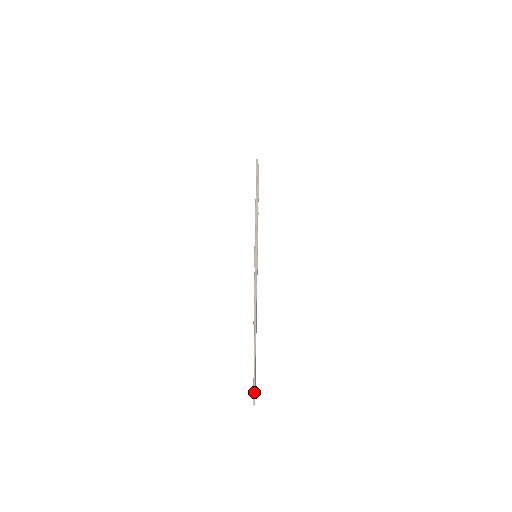
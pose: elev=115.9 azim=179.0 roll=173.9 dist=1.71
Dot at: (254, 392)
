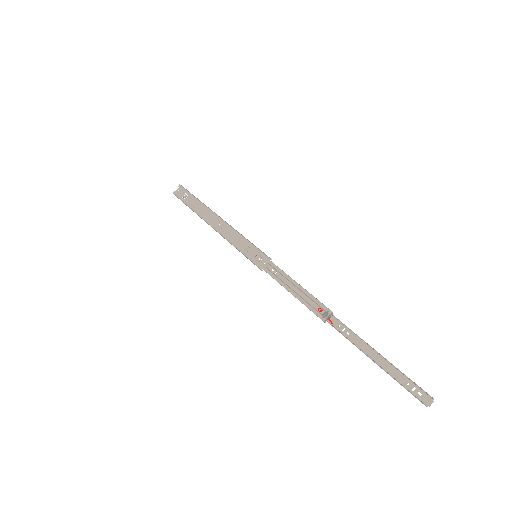
Dot at: occluded
